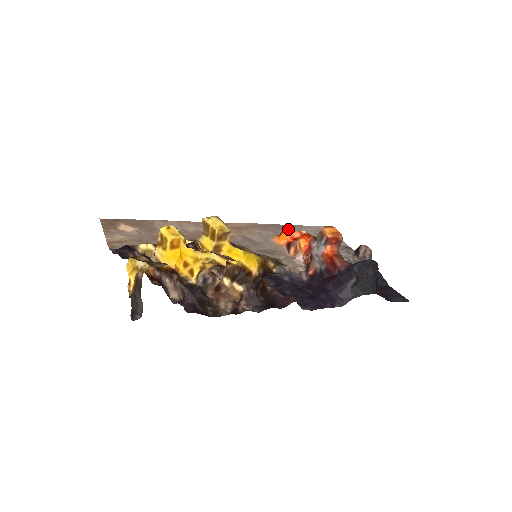
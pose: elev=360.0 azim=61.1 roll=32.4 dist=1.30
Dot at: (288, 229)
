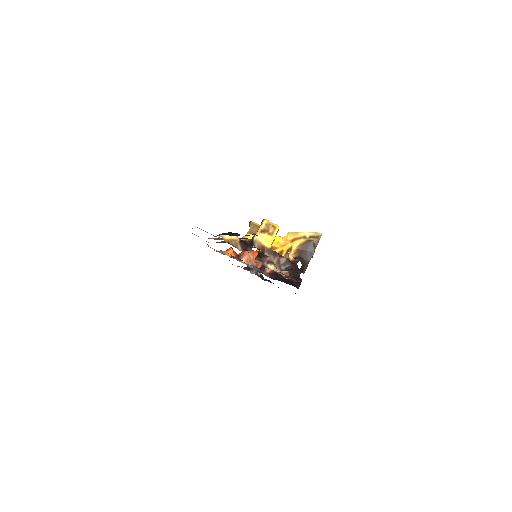
Dot at: occluded
